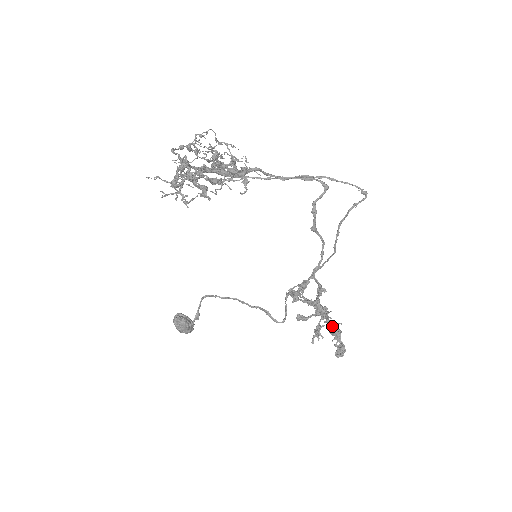
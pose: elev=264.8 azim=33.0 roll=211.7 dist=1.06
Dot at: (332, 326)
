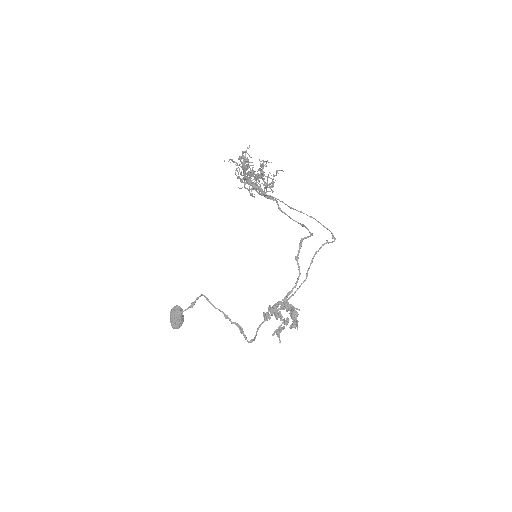
Dot at: (293, 308)
